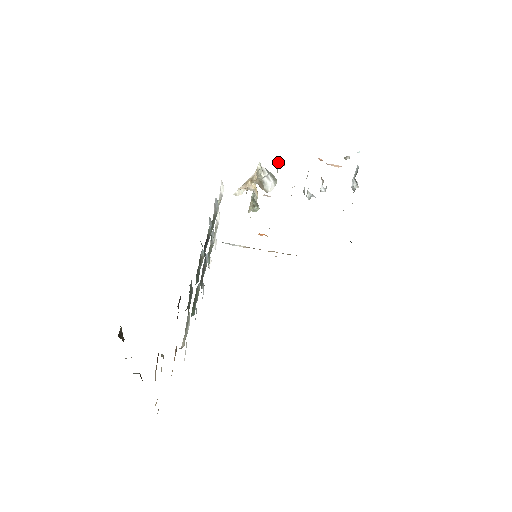
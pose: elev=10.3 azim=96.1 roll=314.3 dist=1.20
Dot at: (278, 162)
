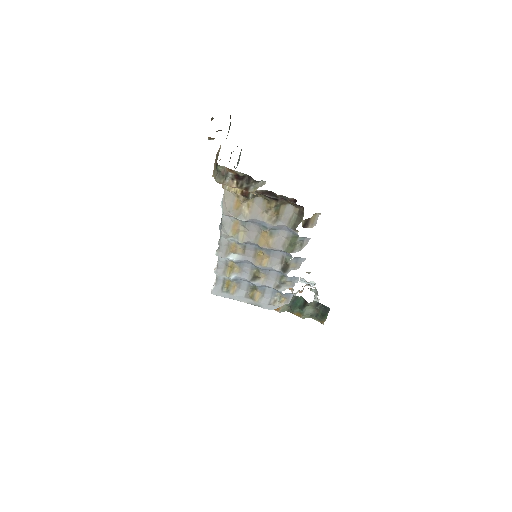
Dot at: occluded
